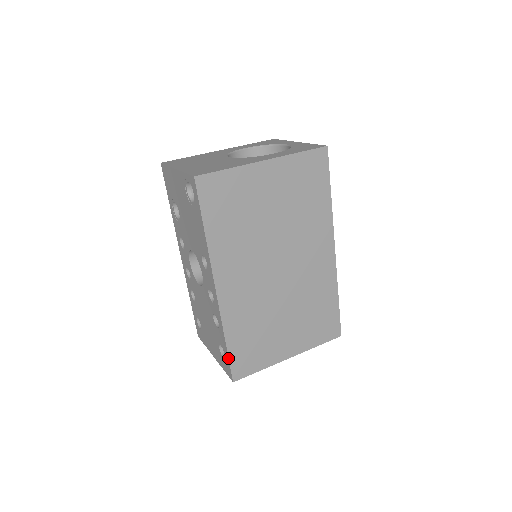
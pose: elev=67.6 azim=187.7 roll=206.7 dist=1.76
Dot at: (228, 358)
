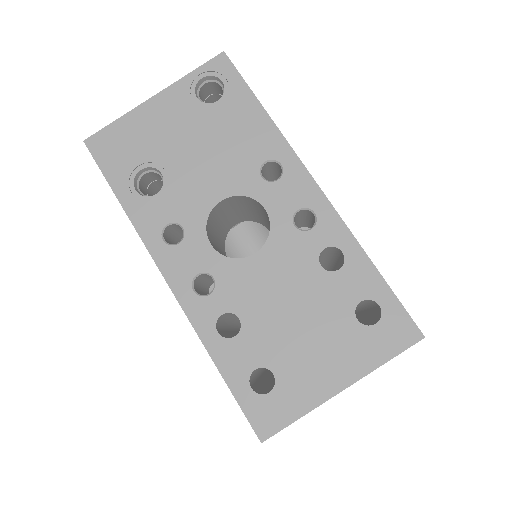
Dot at: (392, 292)
